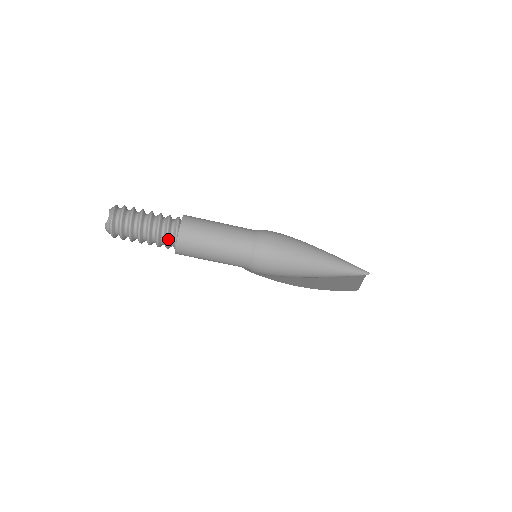
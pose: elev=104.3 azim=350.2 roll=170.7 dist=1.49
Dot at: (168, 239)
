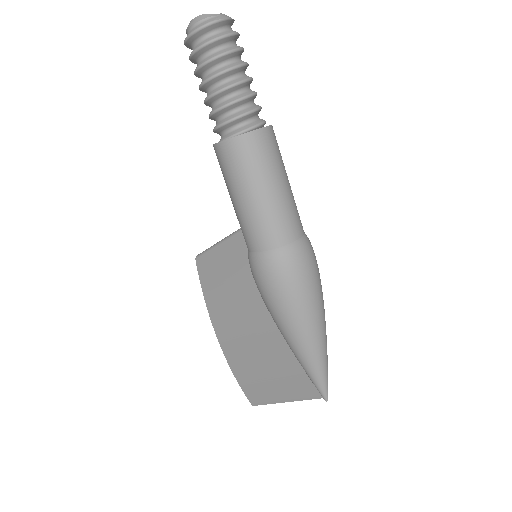
Dot at: (240, 119)
